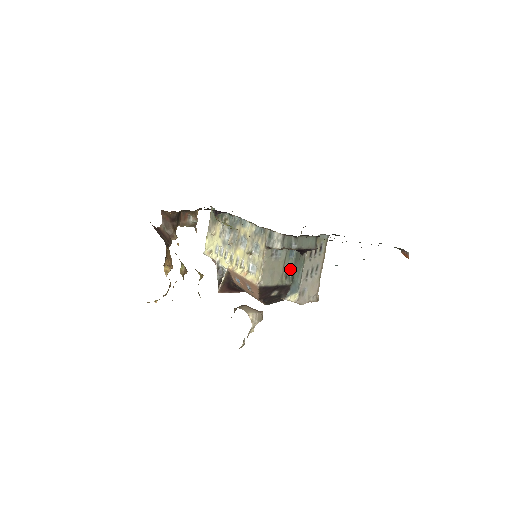
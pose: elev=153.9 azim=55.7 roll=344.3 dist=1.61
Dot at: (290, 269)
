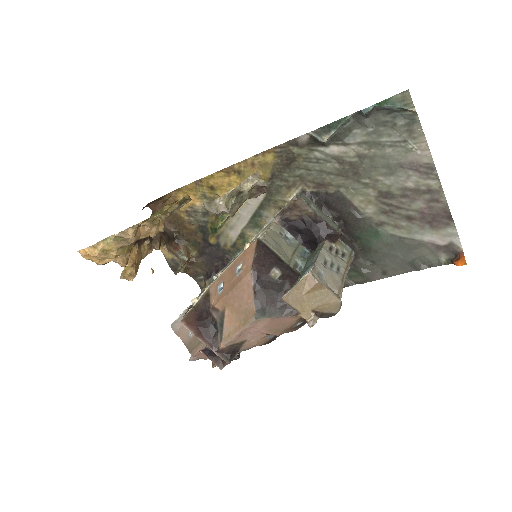
Dot at: (301, 265)
